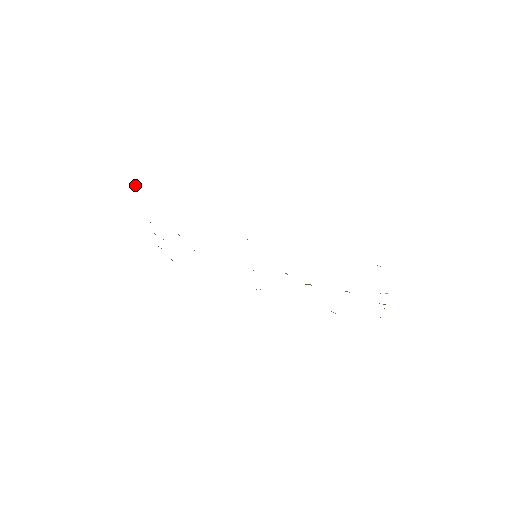
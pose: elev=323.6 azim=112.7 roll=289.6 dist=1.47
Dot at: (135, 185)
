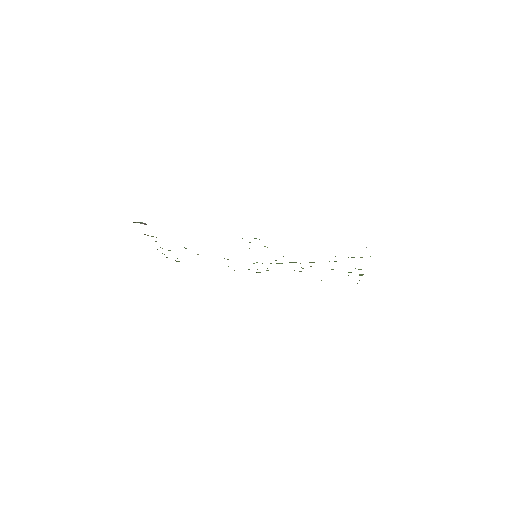
Dot at: (145, 223)
